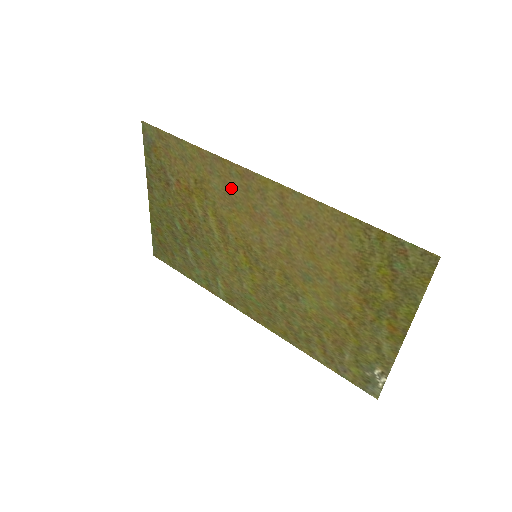
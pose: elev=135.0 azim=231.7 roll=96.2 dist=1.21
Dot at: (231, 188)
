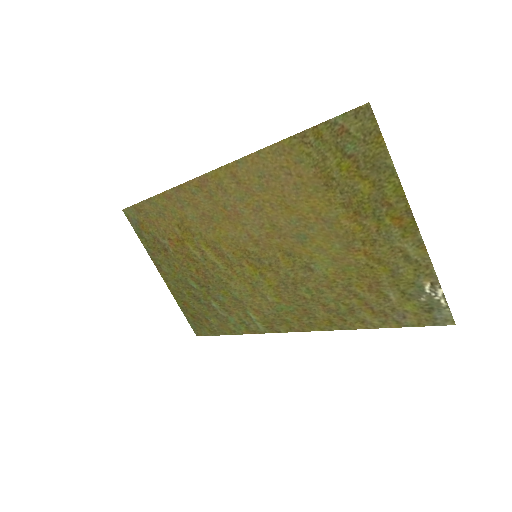
Dot at: (201, 207)
